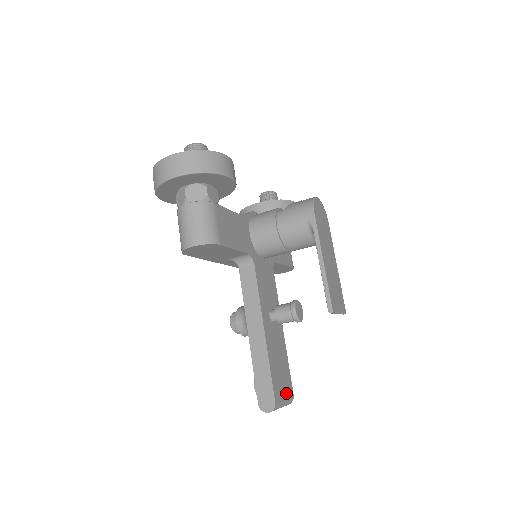
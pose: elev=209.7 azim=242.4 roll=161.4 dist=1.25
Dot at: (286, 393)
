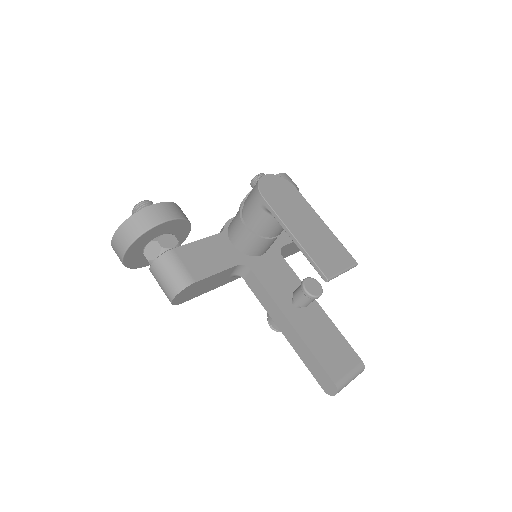
Dot at: (349, 365)
